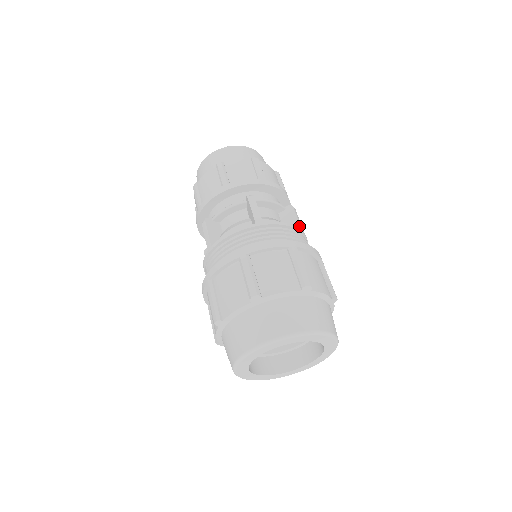
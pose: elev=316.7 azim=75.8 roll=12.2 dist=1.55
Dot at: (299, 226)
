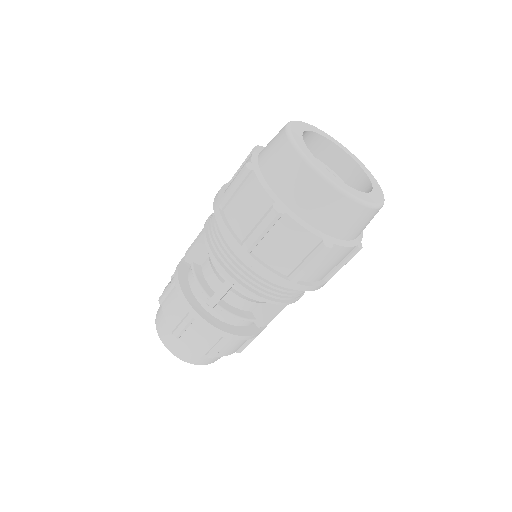
Dot at: occluded
